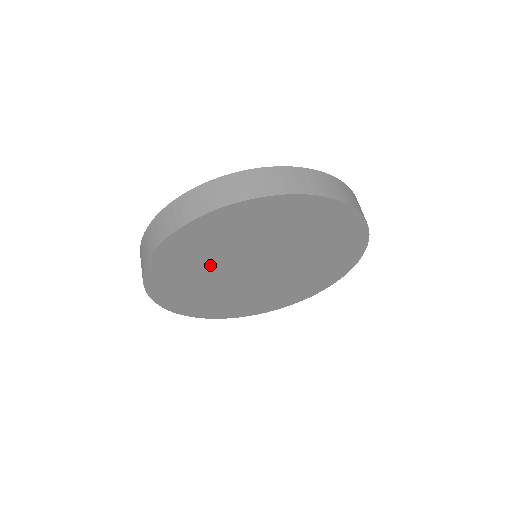
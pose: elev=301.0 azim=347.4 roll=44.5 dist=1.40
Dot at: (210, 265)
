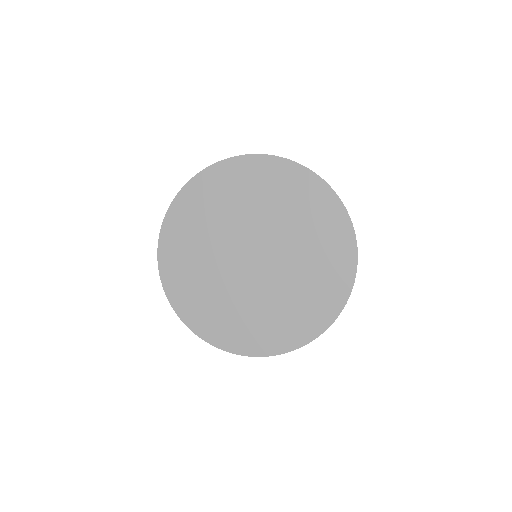
Dot at: (241, 210)
